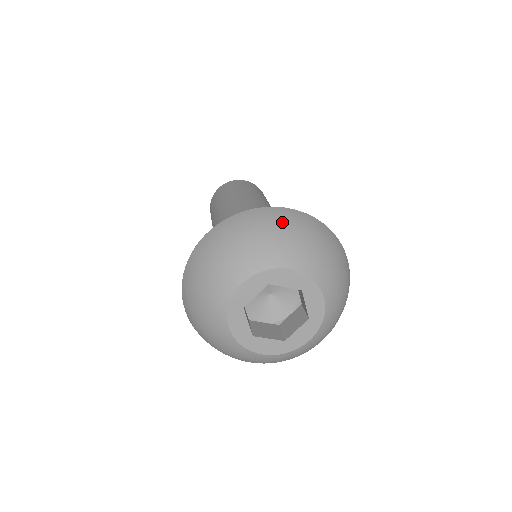
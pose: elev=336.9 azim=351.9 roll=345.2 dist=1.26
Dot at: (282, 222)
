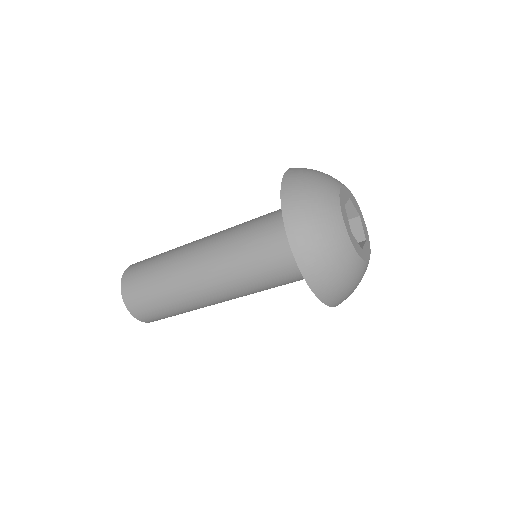
Dot at: occluded
